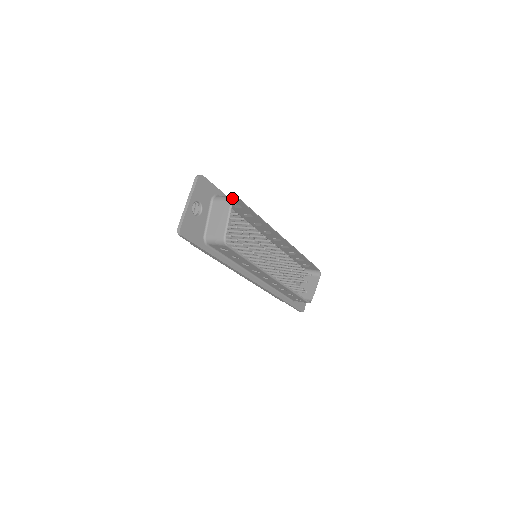
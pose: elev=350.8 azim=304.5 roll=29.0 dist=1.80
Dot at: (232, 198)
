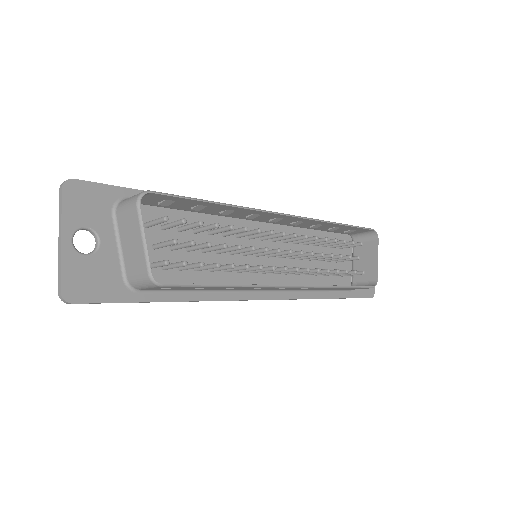
Dot at: (137, 198)
